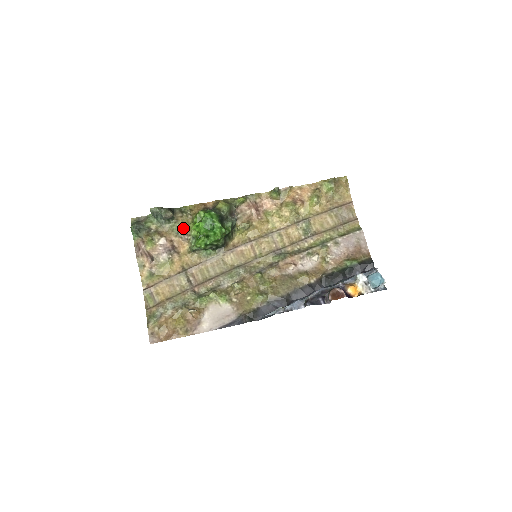
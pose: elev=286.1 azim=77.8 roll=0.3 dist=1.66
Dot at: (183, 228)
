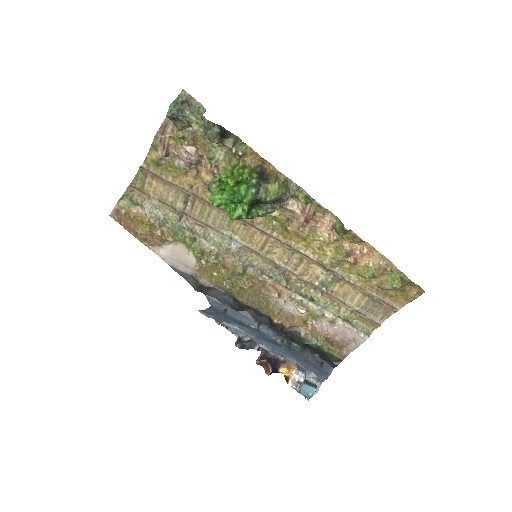
Dot at: (221, 159)
